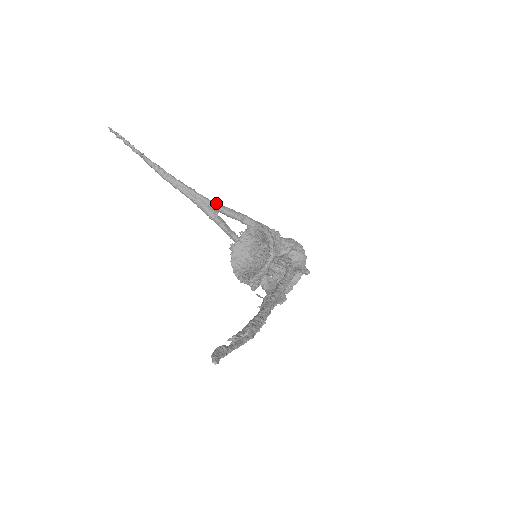
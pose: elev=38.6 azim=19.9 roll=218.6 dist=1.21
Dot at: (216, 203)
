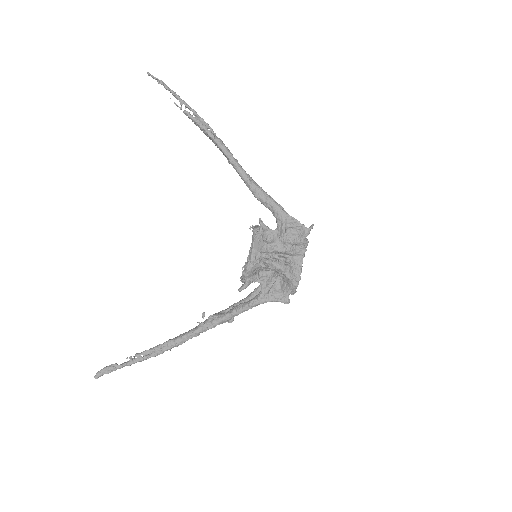
Dot at: (246, 179)
